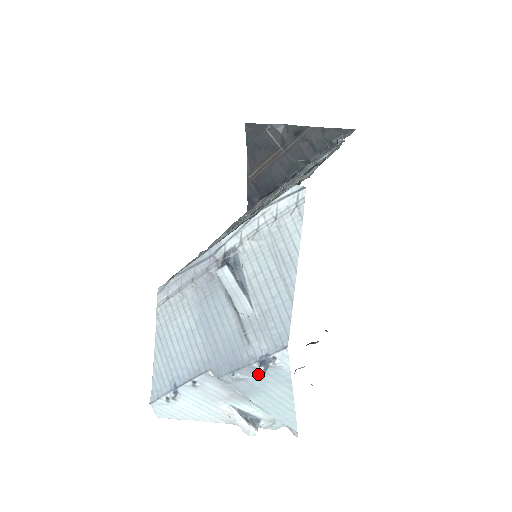
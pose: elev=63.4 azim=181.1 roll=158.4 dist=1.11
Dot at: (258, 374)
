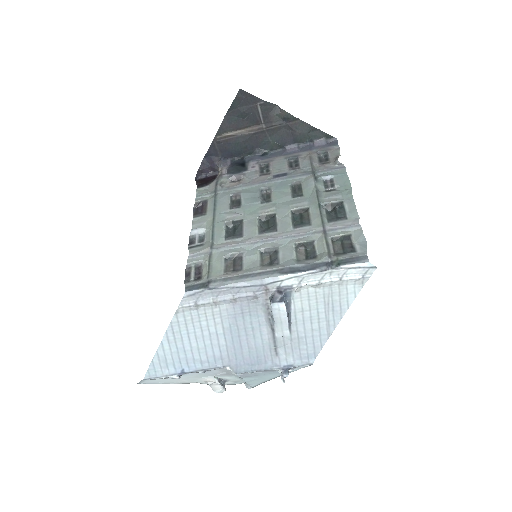
Dot at: (270, 371)
